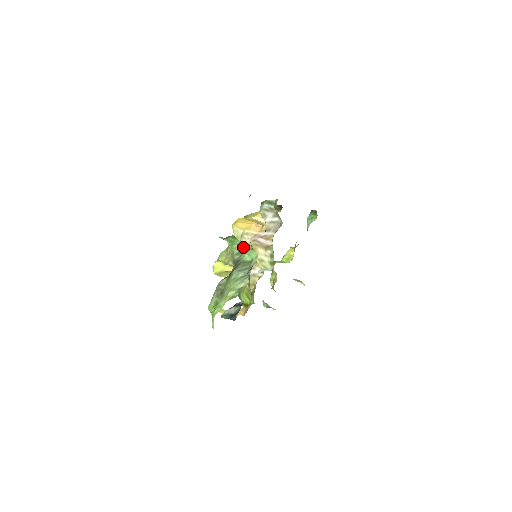
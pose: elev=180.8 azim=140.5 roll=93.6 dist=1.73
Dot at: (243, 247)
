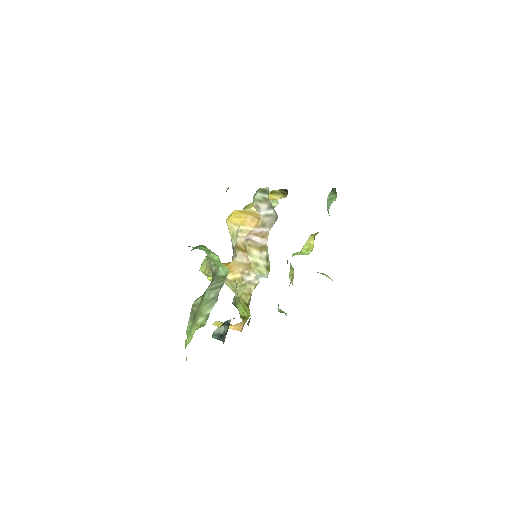
Dot at: (213, 260)
